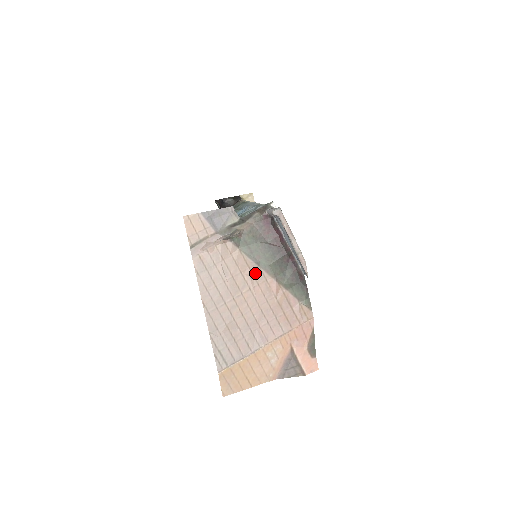
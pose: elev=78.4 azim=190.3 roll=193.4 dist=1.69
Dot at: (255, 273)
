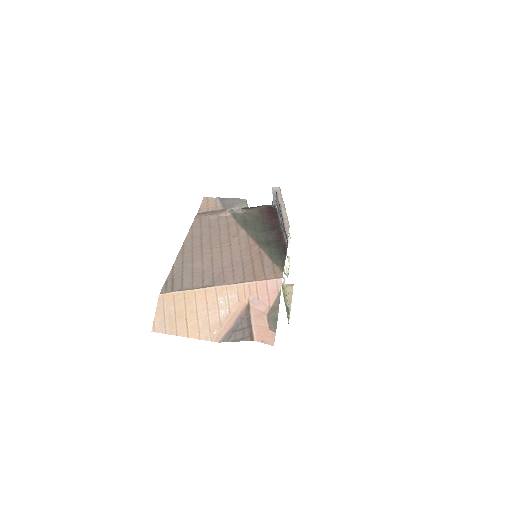
Dot at: (241, 237)
